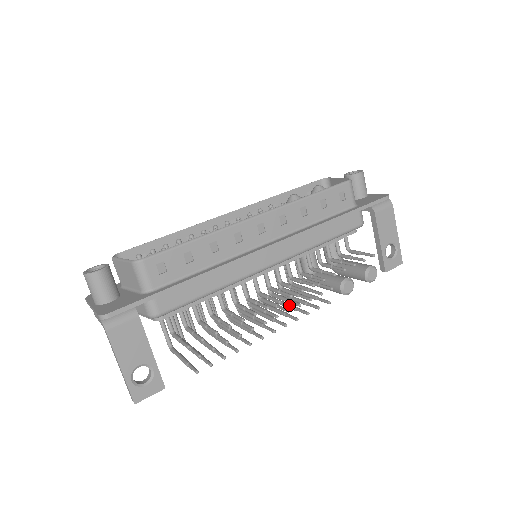
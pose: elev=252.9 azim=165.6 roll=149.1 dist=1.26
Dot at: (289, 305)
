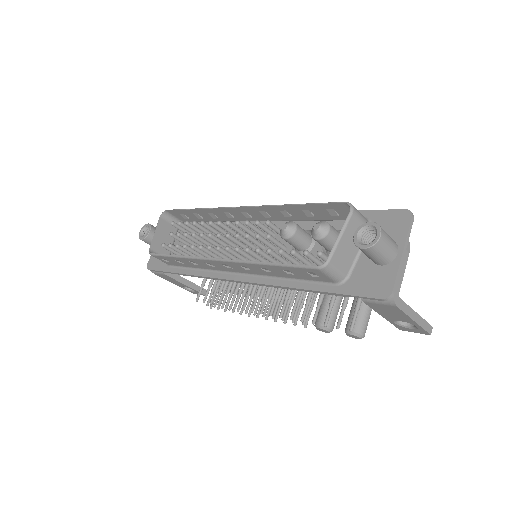
Dot at: occluded
